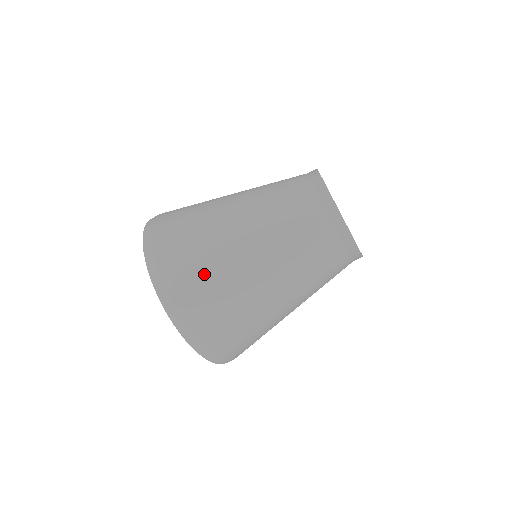
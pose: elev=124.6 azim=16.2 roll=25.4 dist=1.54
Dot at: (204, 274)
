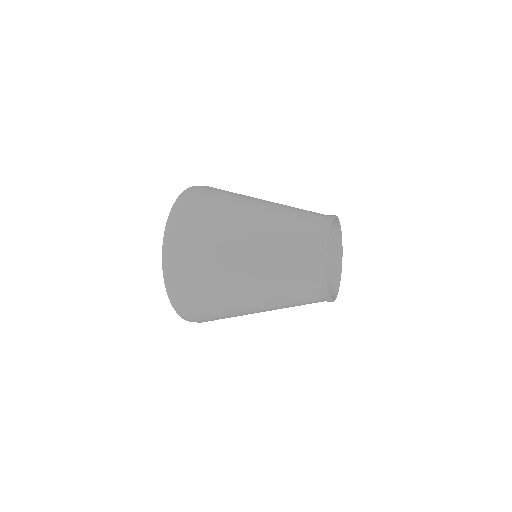
Dot at: (209, 301)
